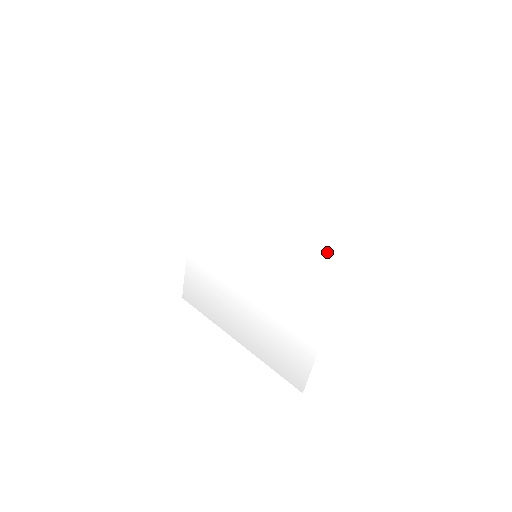
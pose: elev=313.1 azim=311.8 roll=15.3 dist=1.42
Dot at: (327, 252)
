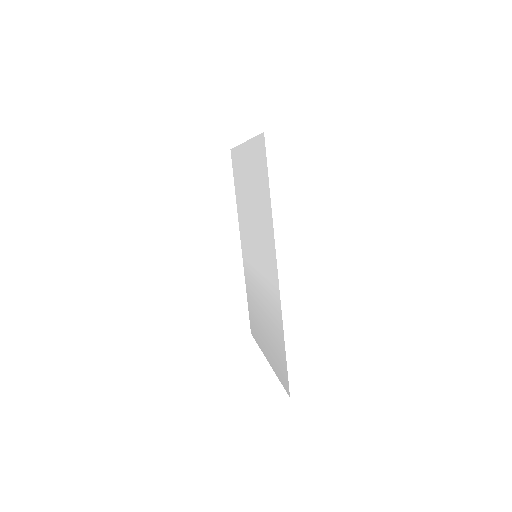
Dot at: (266, 218)
